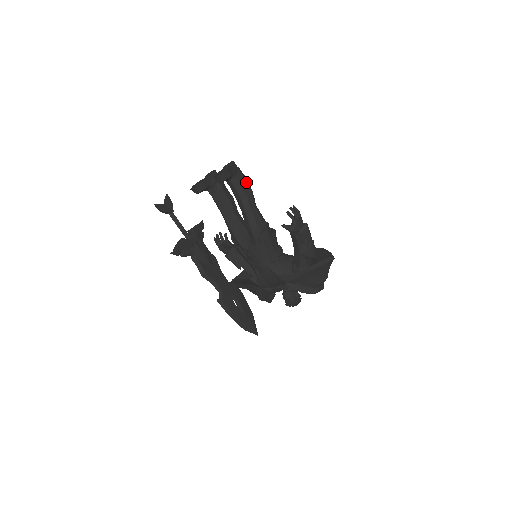
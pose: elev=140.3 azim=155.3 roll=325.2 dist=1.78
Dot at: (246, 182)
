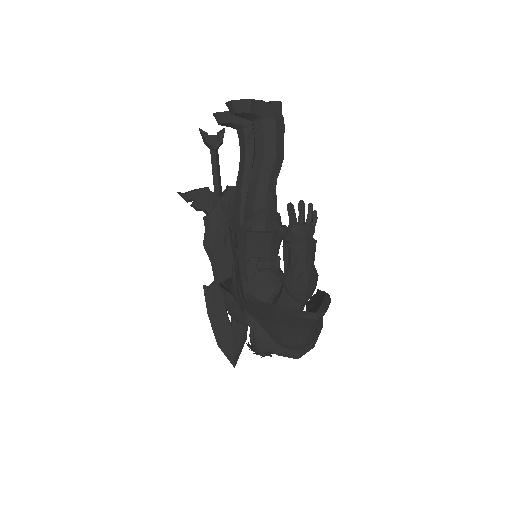
Dot at: (278, 138)
